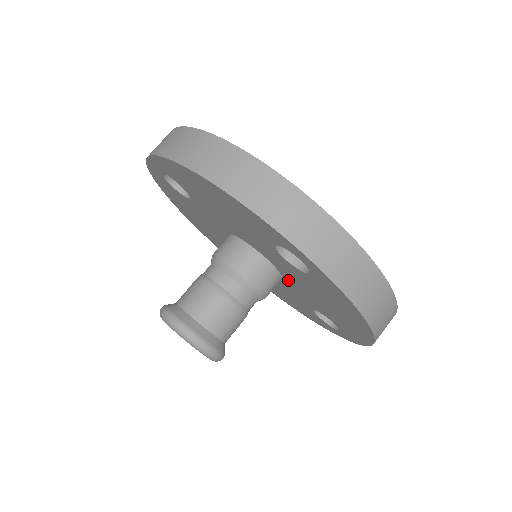
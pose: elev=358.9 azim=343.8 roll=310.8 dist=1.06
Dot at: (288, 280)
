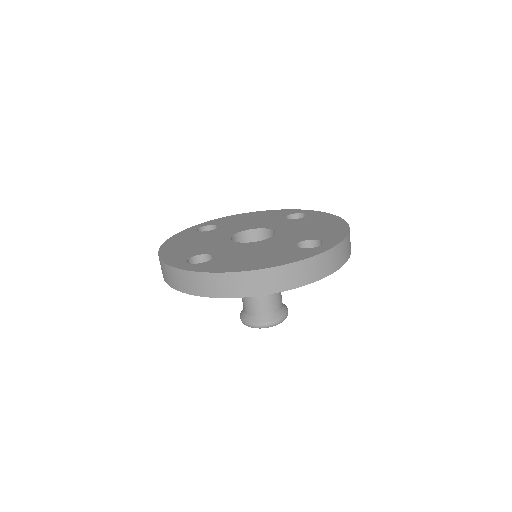
Dot at: occluded
